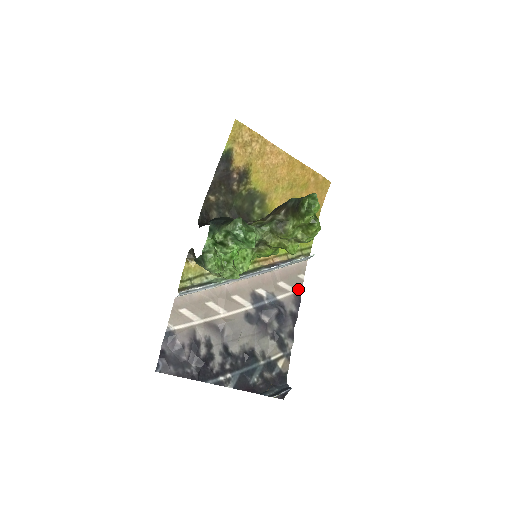
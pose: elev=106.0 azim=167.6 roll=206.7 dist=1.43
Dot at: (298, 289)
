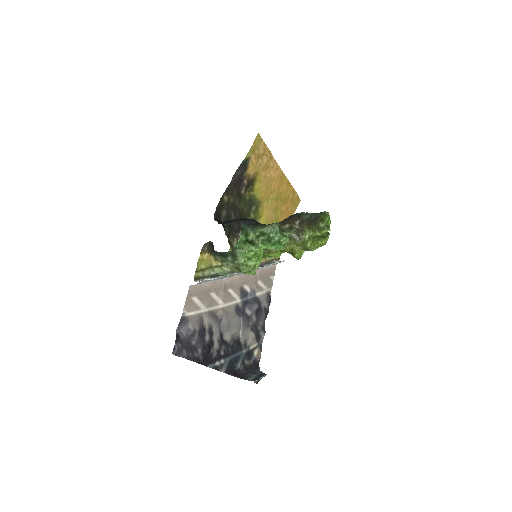
Dot at: (269, 288)
